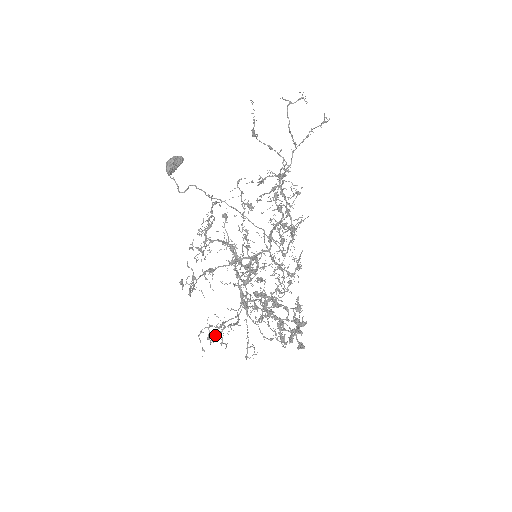
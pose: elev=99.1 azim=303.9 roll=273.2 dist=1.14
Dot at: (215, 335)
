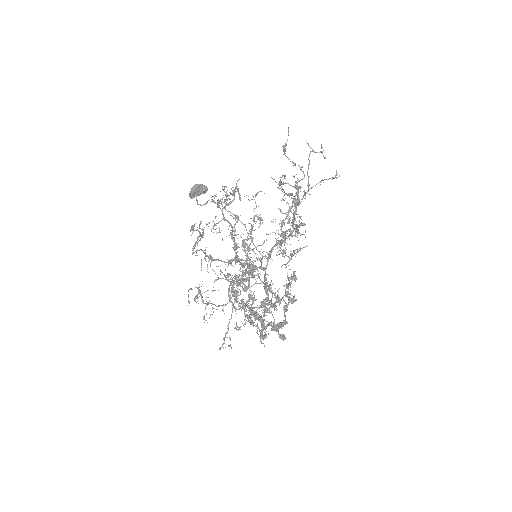
Dot at: (205, 291)
